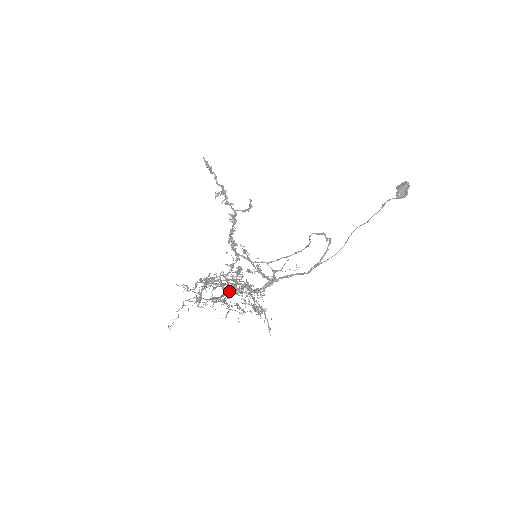
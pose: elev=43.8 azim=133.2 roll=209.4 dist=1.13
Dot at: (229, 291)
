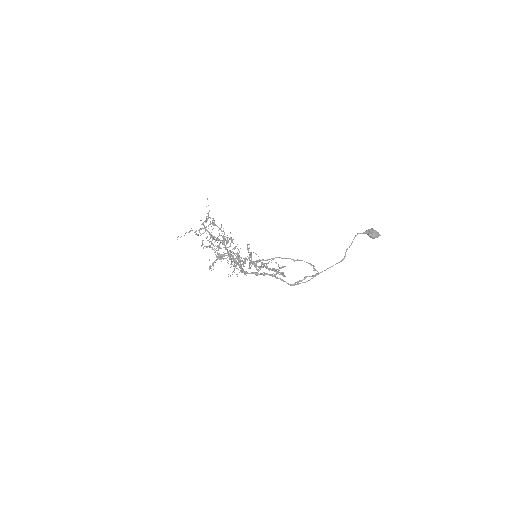
Dot at: (219, 239)
